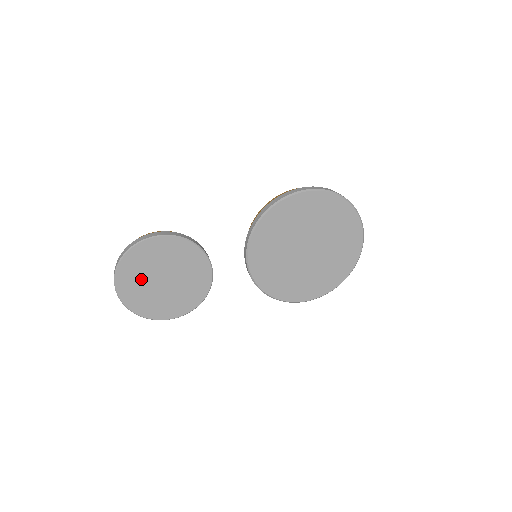
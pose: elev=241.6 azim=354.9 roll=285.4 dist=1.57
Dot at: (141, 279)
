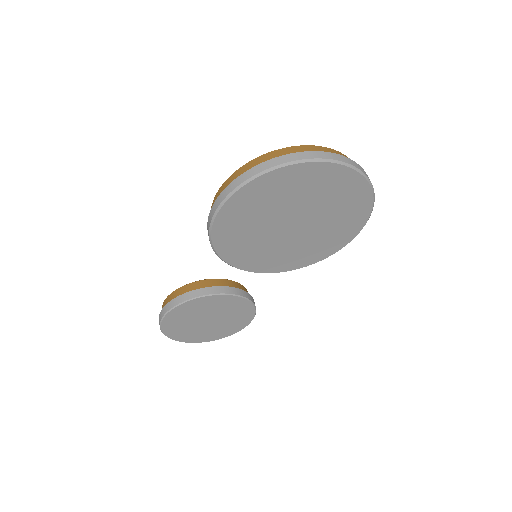
Dot at: (194, 331)
